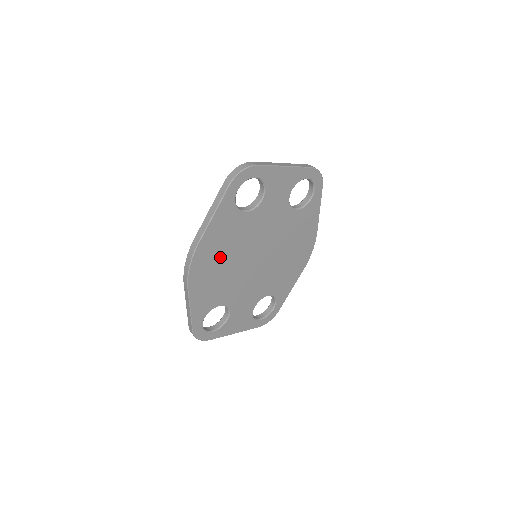
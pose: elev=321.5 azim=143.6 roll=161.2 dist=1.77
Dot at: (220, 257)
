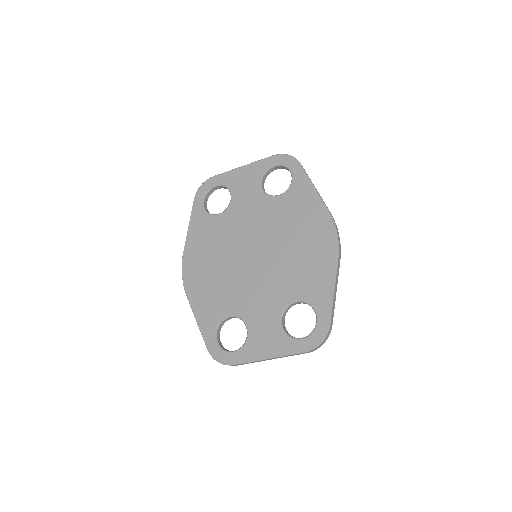
Dot at: (209, 261)
